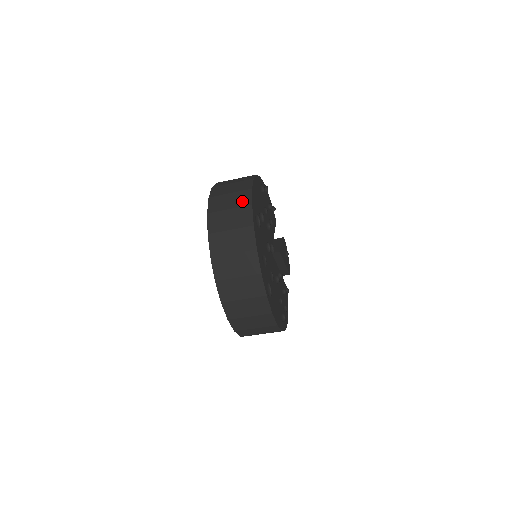
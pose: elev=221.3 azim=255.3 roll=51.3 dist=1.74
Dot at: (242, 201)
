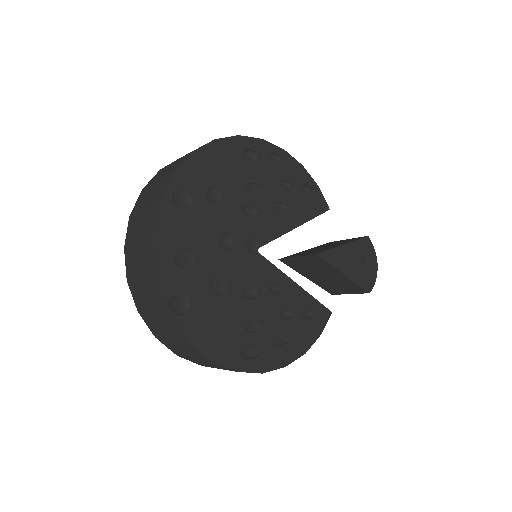
Dot at: (171, 171)
